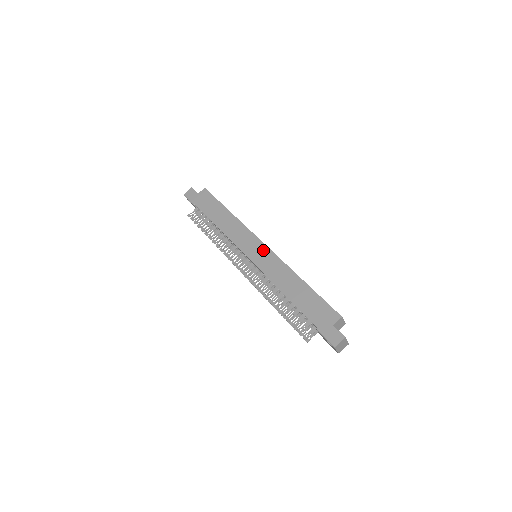
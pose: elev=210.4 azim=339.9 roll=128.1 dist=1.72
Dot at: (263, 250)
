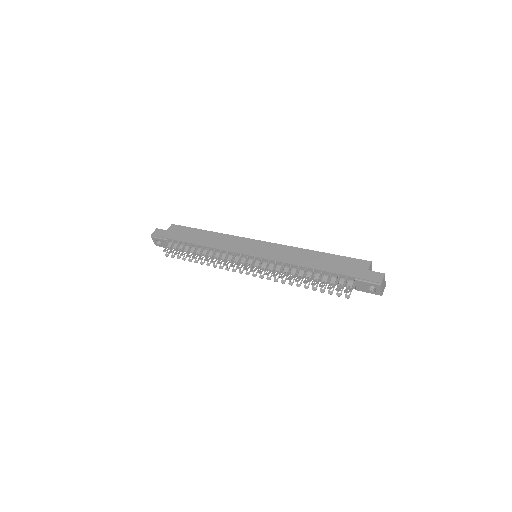
Dot at: (263, 245)
